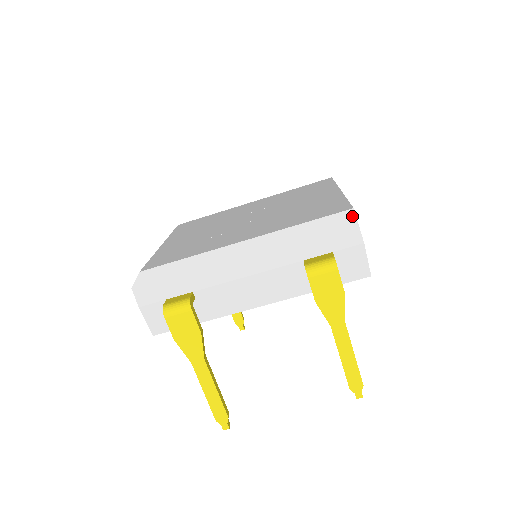
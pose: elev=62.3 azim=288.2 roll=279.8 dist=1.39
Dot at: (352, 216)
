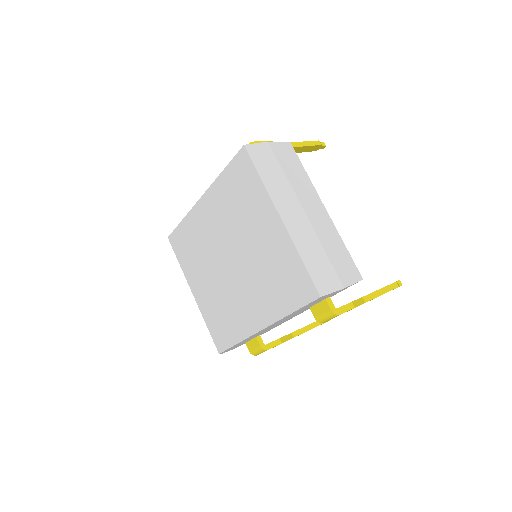
Dot at: occluded
